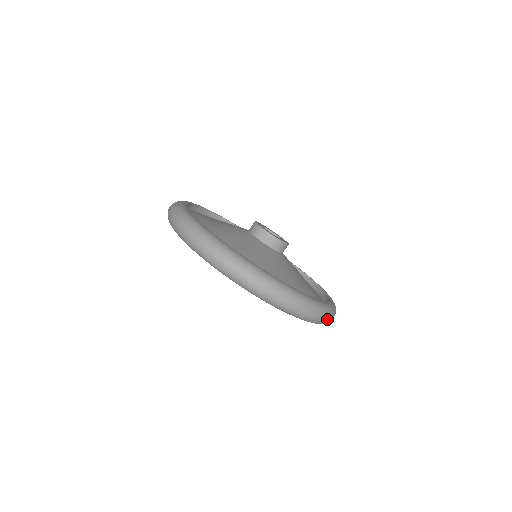
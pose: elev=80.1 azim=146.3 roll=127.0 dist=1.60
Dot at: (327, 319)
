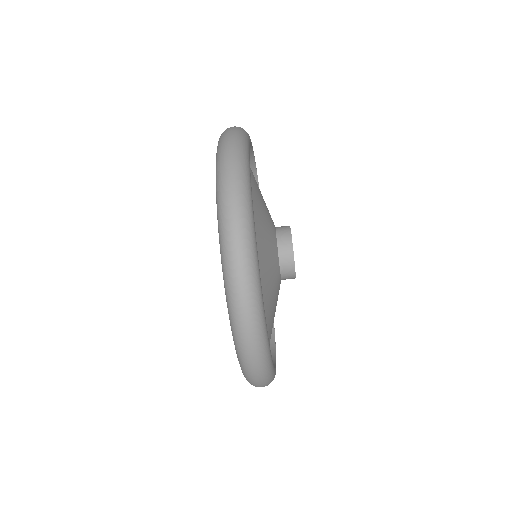
Dot at: occluded
